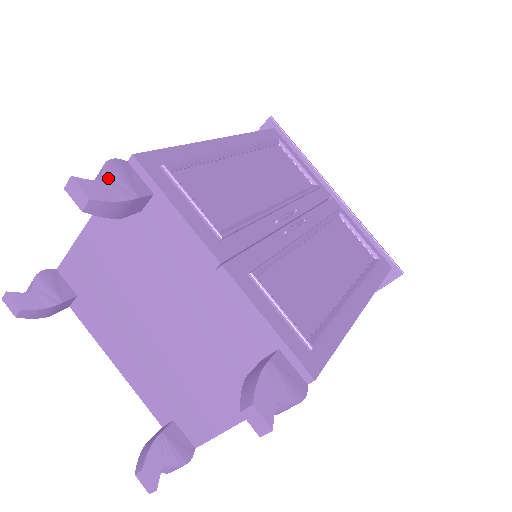
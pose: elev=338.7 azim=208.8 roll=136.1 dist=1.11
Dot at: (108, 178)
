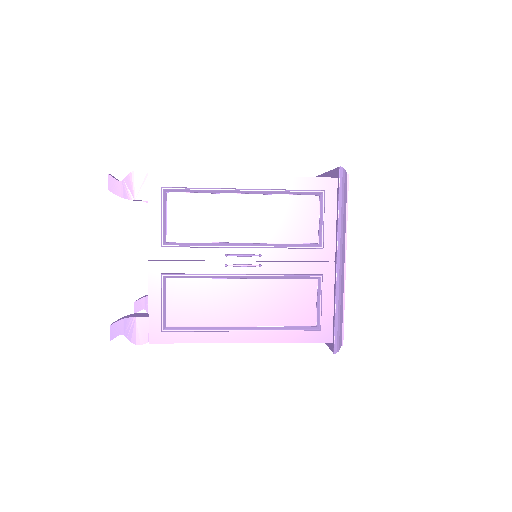
Dot at: (126, 182)
